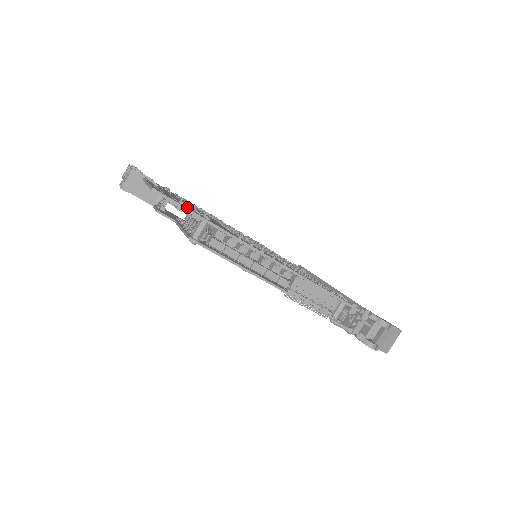
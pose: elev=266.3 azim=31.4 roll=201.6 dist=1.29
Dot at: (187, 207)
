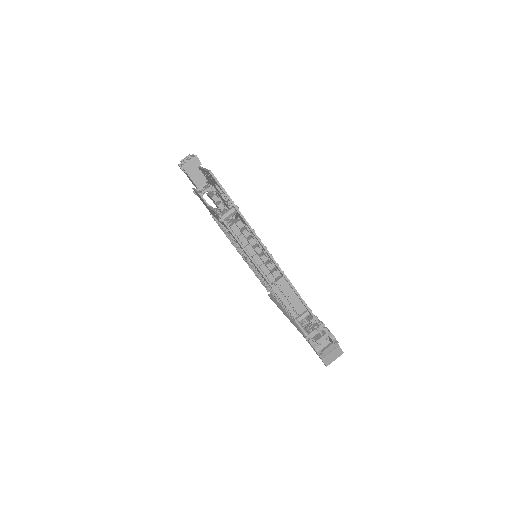
Dot at: occluded
